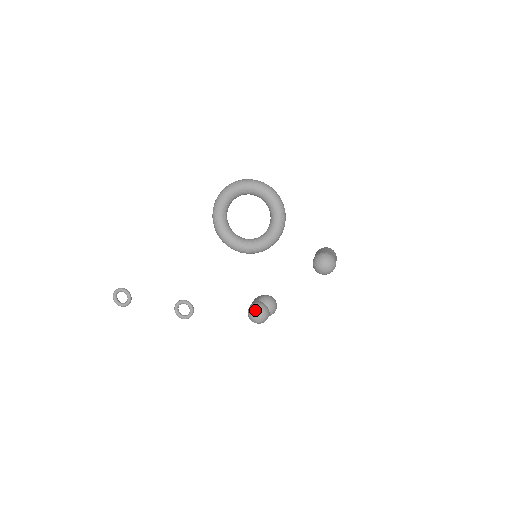
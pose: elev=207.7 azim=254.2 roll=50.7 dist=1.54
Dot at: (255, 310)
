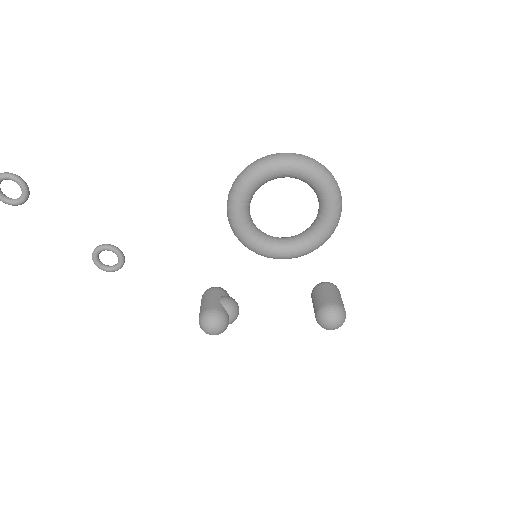
Dot at: (216, 322)
